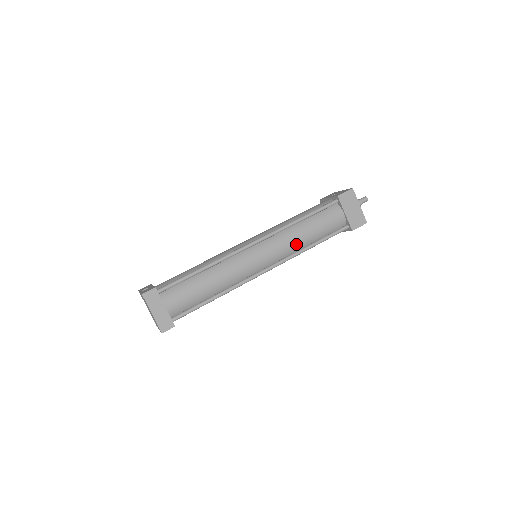
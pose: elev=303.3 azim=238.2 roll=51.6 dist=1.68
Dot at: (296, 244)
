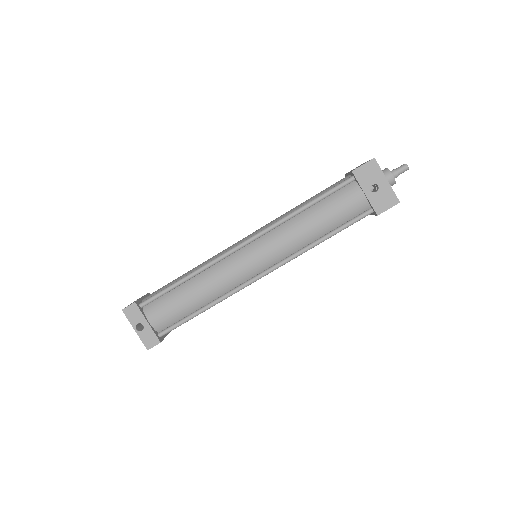
Dot at: occluded
